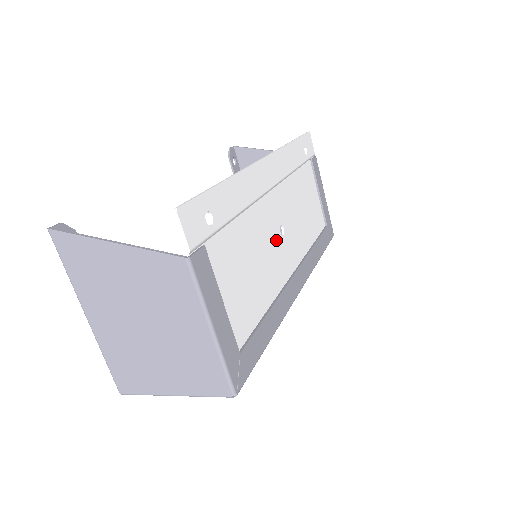
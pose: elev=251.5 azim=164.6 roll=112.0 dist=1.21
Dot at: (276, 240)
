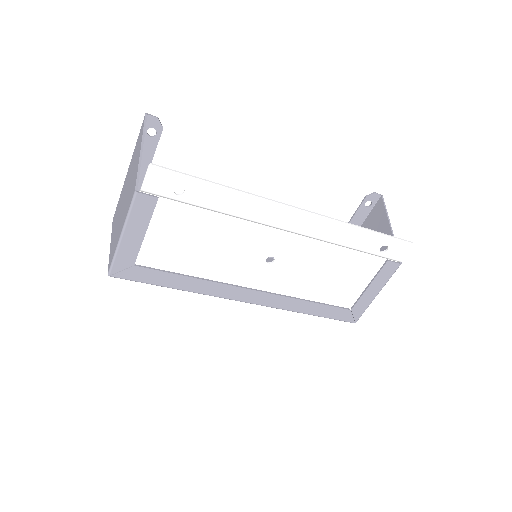
Dot at: (254, 258)
